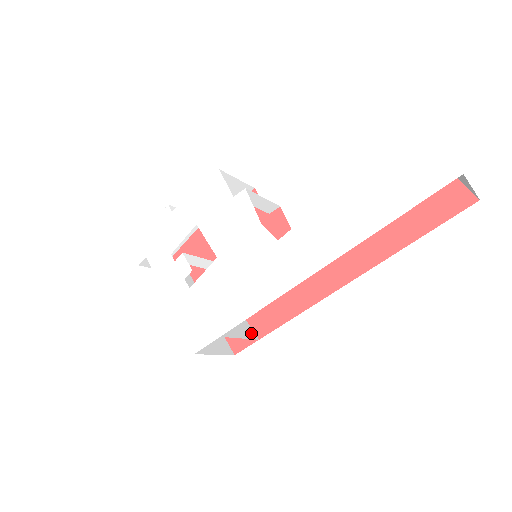
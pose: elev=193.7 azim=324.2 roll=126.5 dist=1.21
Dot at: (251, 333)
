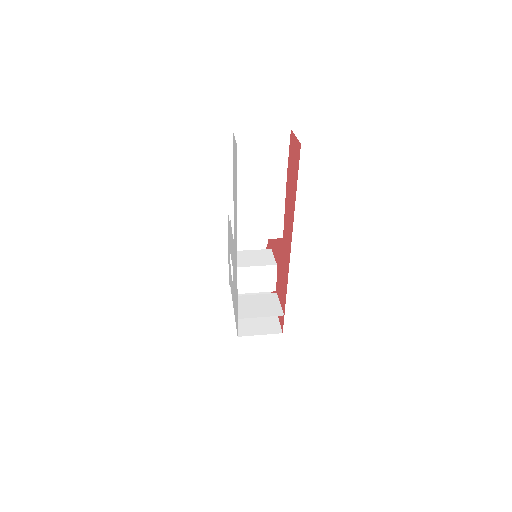
Dot at: (278, 312)
